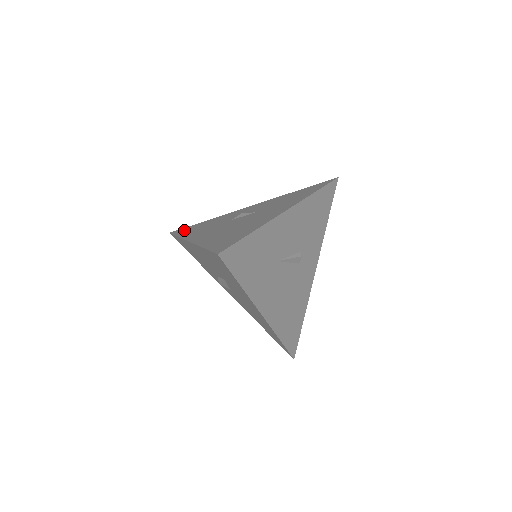
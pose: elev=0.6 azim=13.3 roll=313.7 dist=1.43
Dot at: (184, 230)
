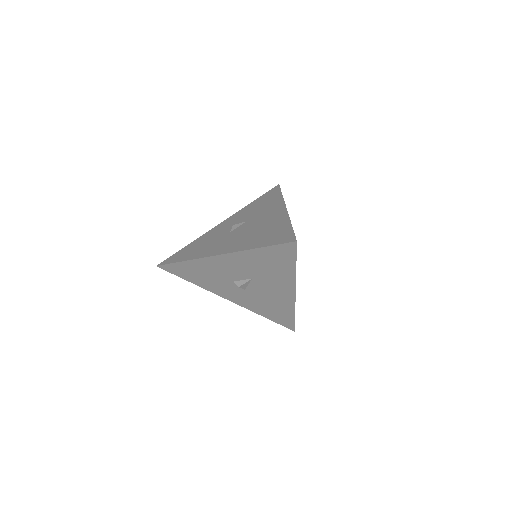
Dot at: (177, 257)
